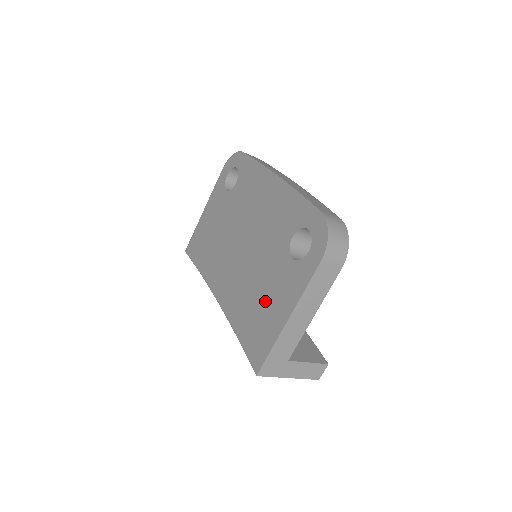
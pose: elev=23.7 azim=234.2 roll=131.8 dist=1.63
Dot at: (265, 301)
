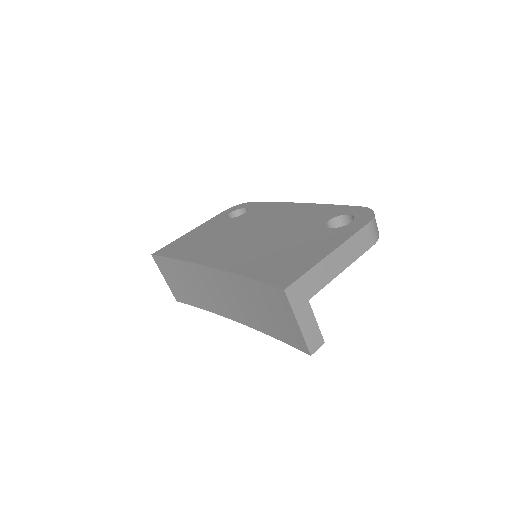
Dot at: (294, 251)
